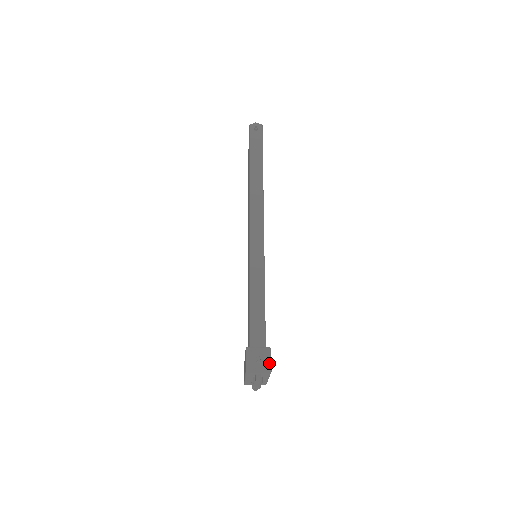
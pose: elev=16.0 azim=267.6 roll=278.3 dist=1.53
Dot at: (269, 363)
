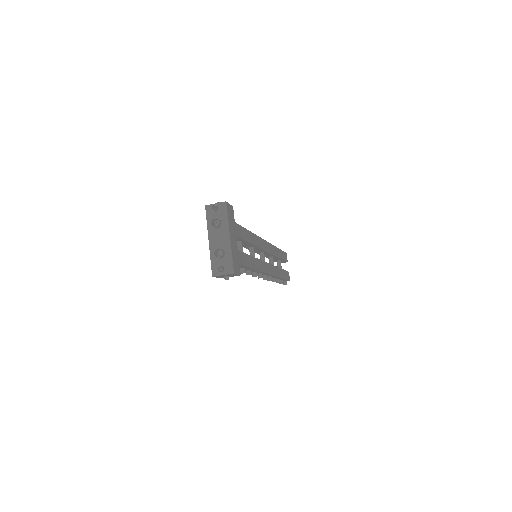
Dot at: (227, 203)
